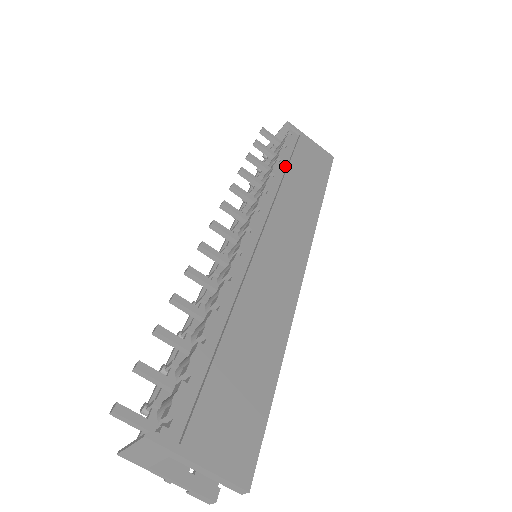
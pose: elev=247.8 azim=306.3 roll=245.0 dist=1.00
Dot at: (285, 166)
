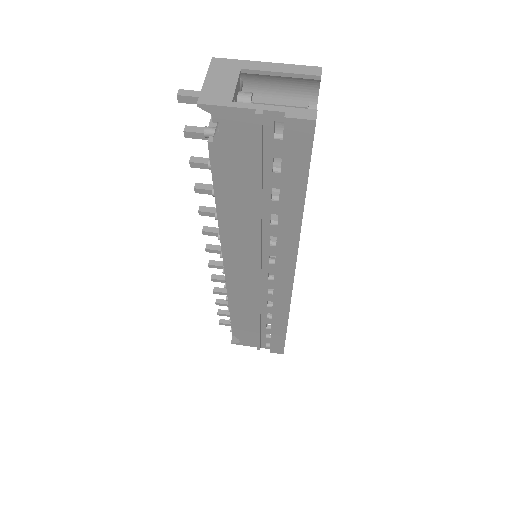
Dot at: occluded
